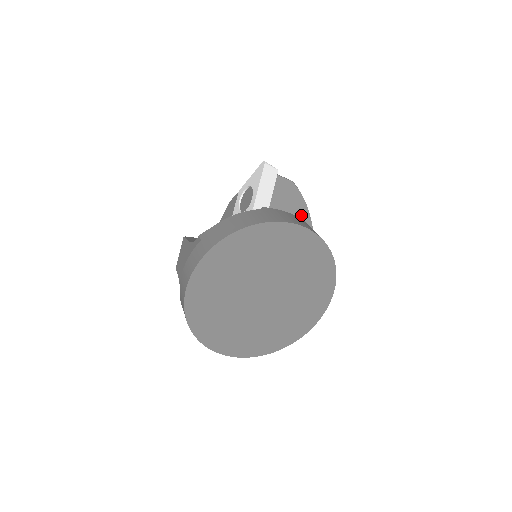
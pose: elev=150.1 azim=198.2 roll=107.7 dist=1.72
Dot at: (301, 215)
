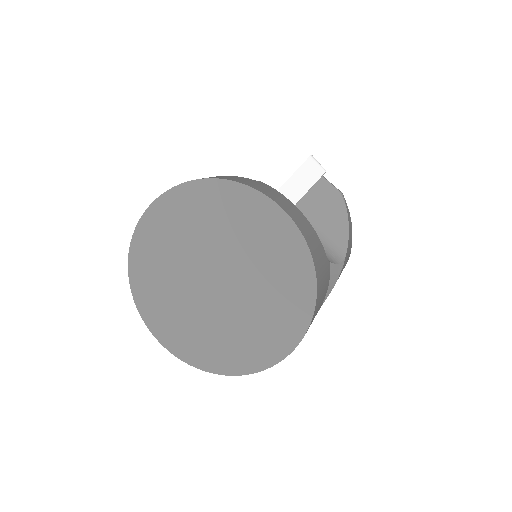
Dot at: (335, 235)
